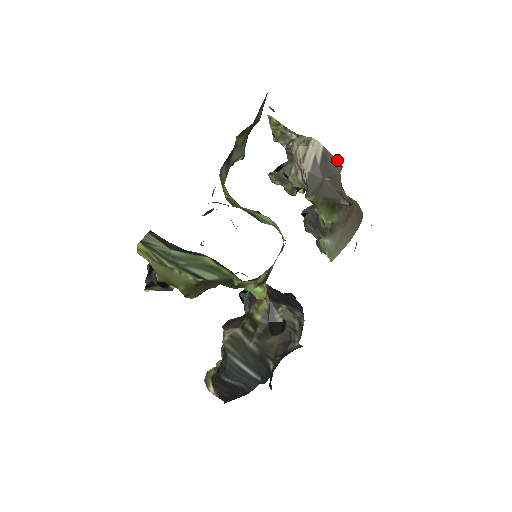
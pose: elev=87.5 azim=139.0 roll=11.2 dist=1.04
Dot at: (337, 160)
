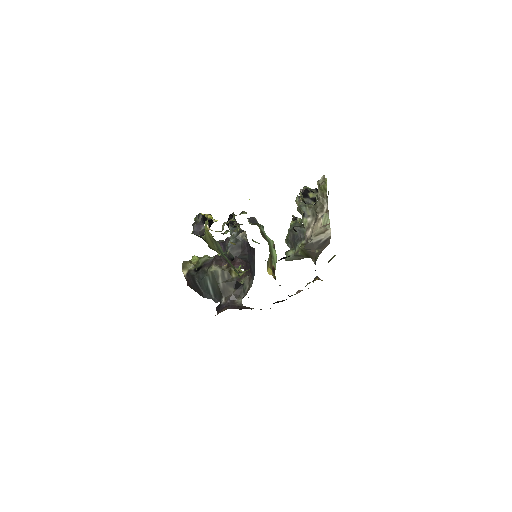
Dot at: occluded
